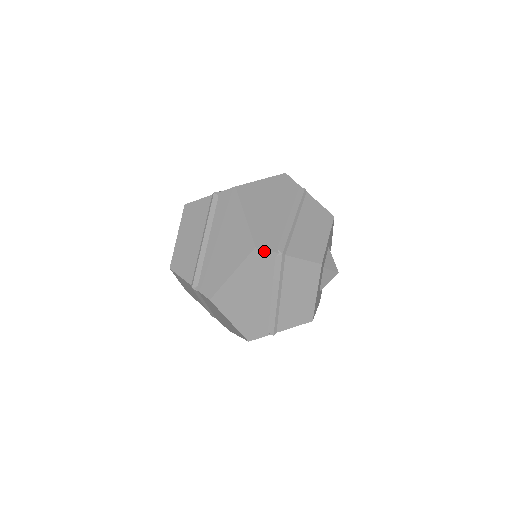
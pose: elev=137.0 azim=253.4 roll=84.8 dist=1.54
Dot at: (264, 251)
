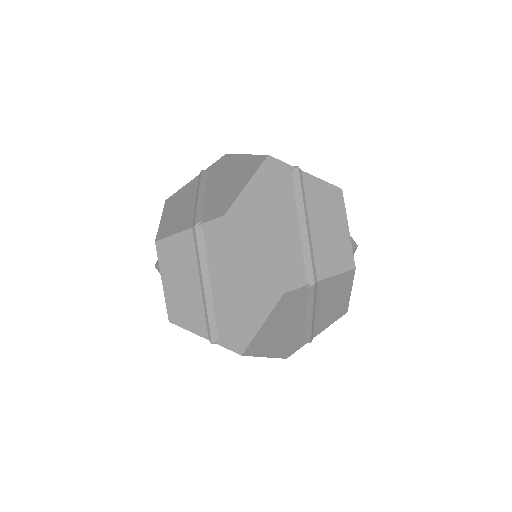
Dot at: (294, 291)
